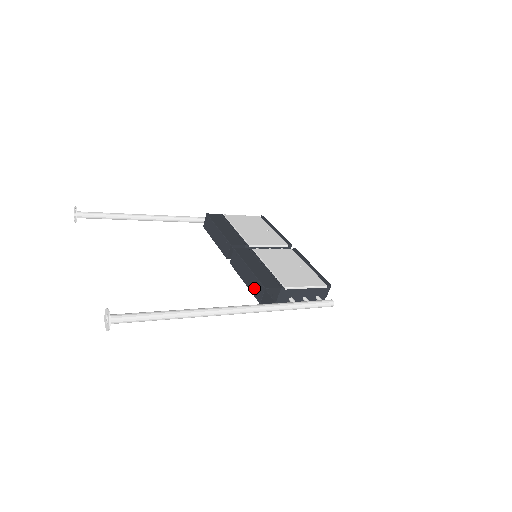
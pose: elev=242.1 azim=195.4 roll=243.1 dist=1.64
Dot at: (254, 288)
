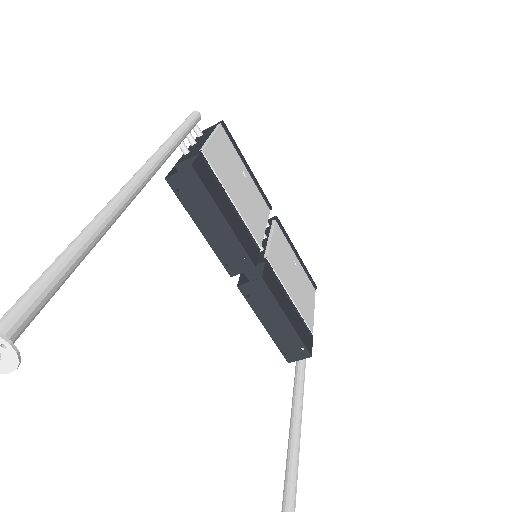
Dot at: (287, 345)
